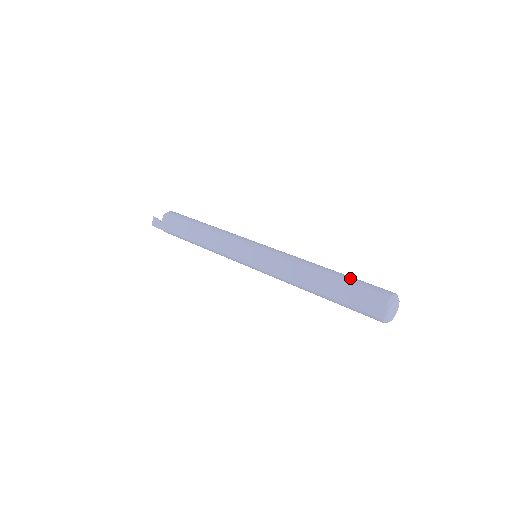
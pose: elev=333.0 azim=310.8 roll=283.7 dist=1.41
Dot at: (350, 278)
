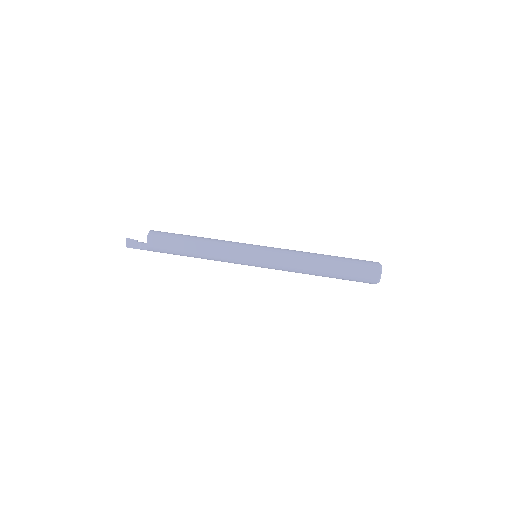
Dot at: occluded
